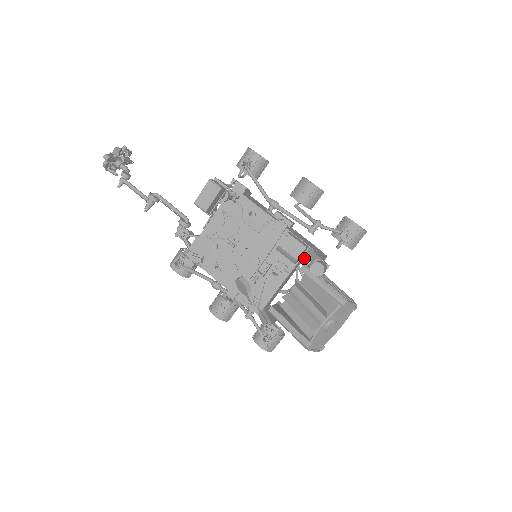
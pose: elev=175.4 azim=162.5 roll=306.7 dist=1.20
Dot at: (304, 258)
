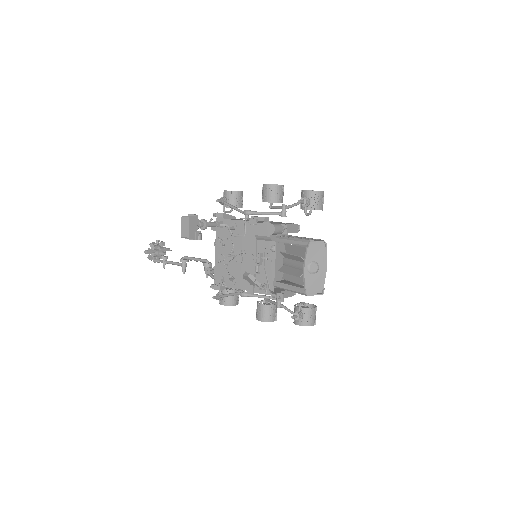
Dot at: occluded
